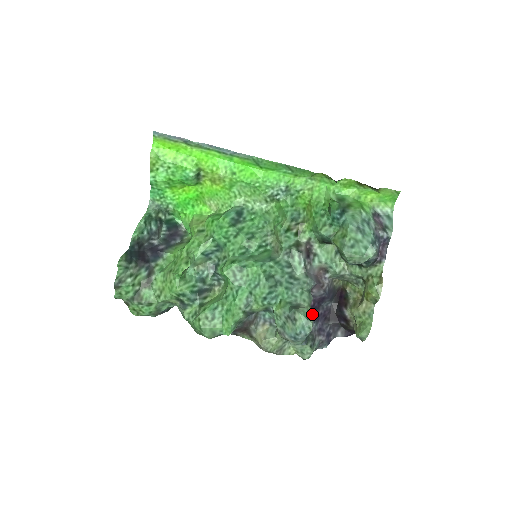
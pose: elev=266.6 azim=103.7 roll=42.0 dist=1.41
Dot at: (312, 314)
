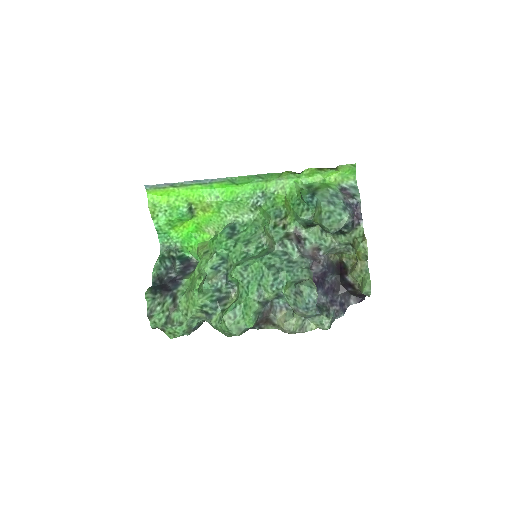
Dot at: (319, 289)
